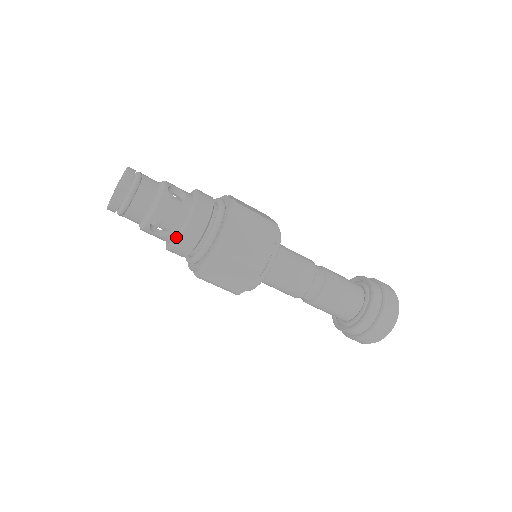
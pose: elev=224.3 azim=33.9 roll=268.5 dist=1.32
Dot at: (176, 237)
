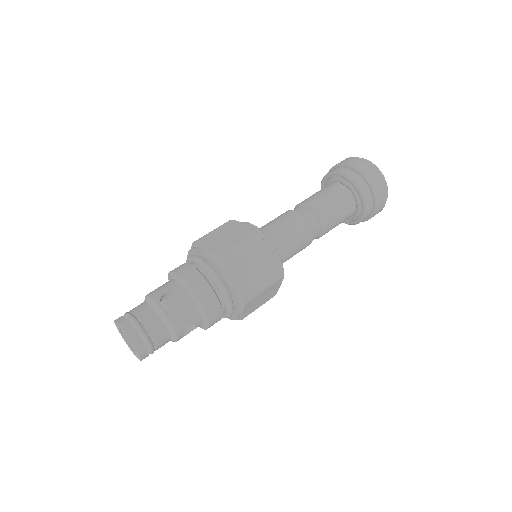
Dot at: (203, 323)
